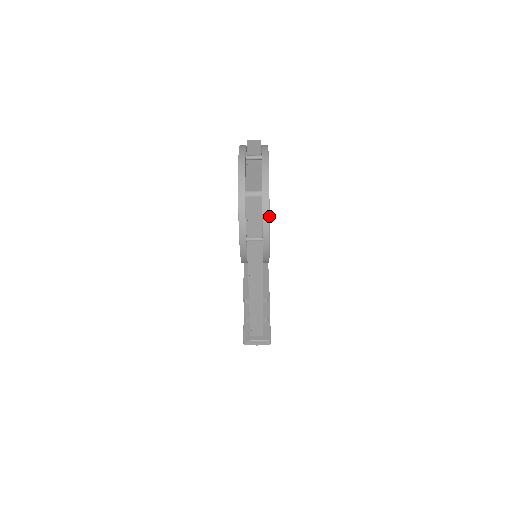
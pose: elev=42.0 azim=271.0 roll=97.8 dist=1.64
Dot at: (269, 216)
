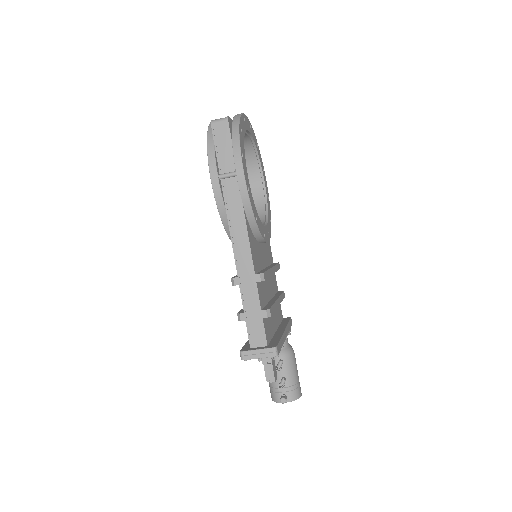
Dot at: (239, 143)
